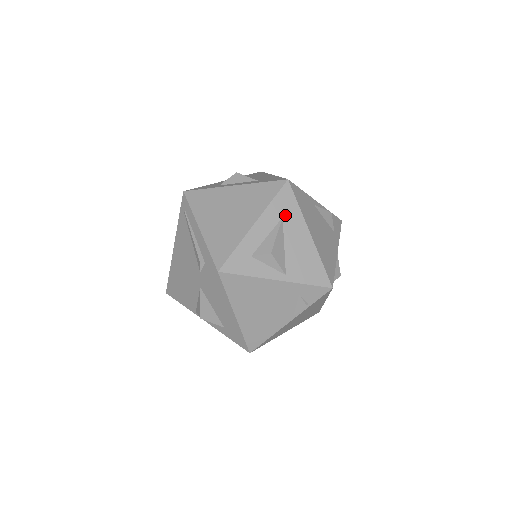
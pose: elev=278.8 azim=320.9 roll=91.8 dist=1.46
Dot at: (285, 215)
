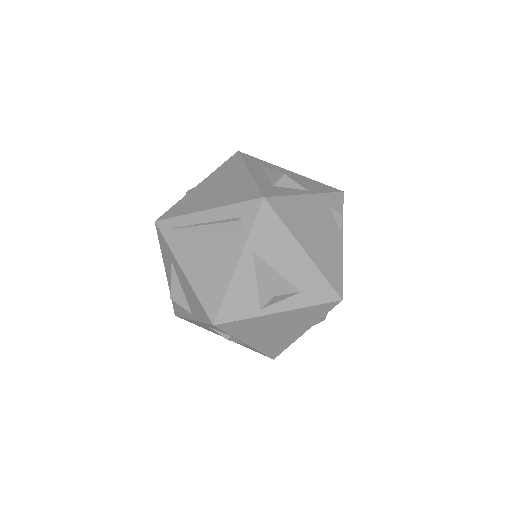
Dot at: (262, 165)
